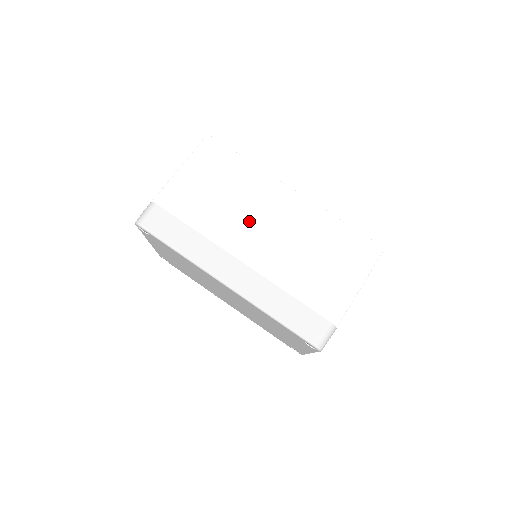
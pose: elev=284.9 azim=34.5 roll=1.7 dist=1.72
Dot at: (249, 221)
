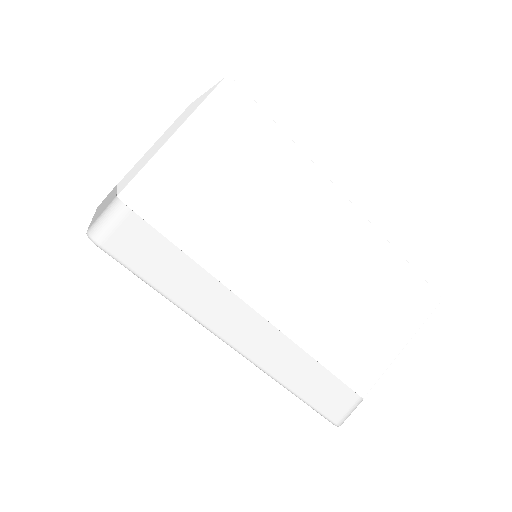
Dot at: (281, 252)
